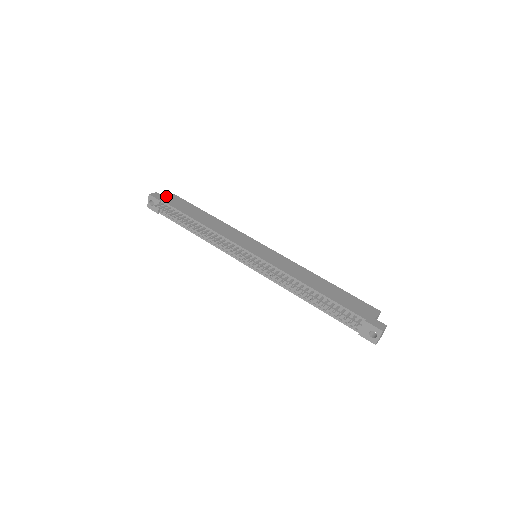
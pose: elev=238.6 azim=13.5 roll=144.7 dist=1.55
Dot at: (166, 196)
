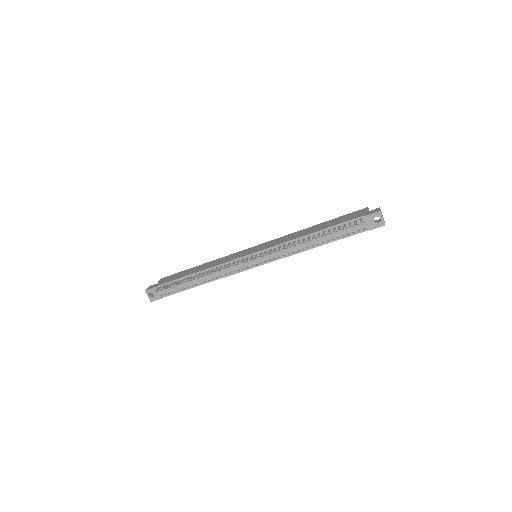
Dot at: (158, 282)
